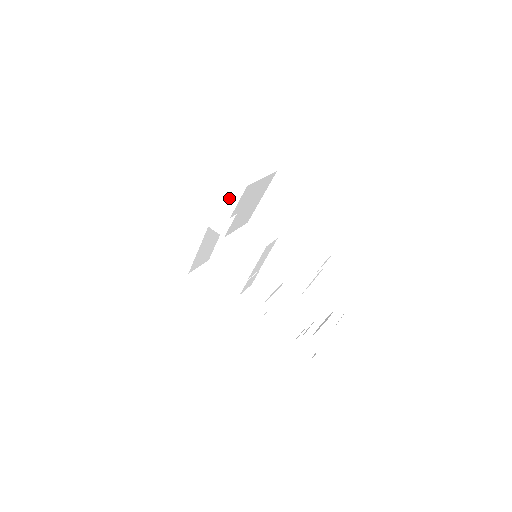
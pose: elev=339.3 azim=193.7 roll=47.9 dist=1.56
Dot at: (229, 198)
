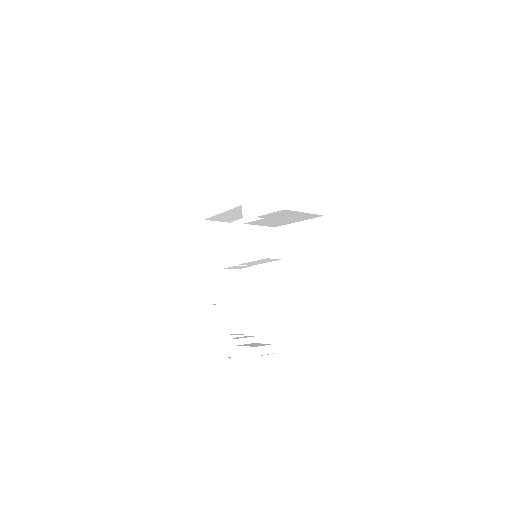
Dot at: (267, 204)
